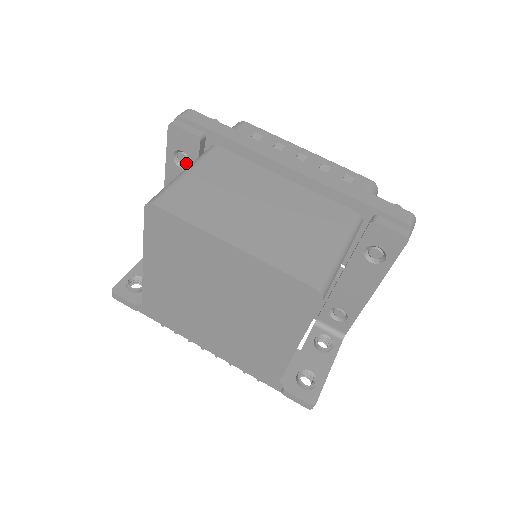
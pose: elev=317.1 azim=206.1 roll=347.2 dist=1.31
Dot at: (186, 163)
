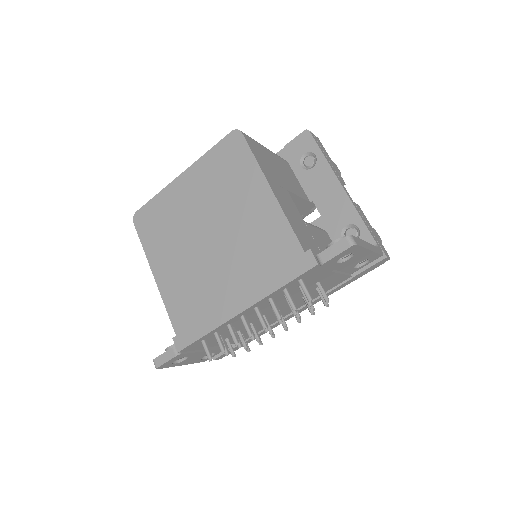
Dot at: occluded
